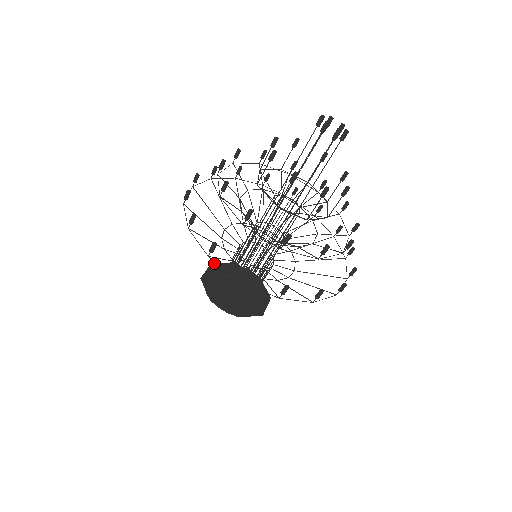
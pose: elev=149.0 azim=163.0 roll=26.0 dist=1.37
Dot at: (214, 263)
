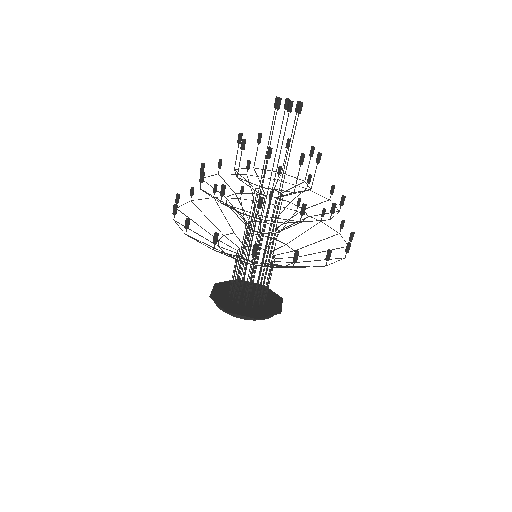
Dot at: (210, 296)
